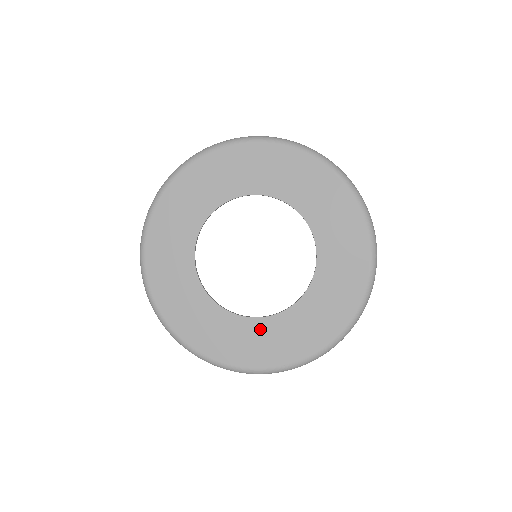
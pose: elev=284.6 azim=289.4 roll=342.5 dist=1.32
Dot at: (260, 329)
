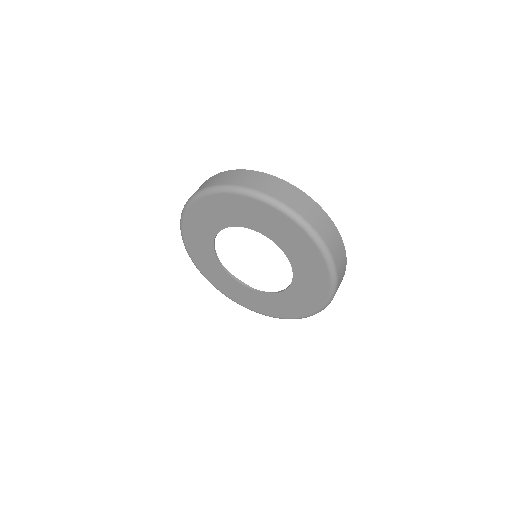
Dot at: (222, 274)
